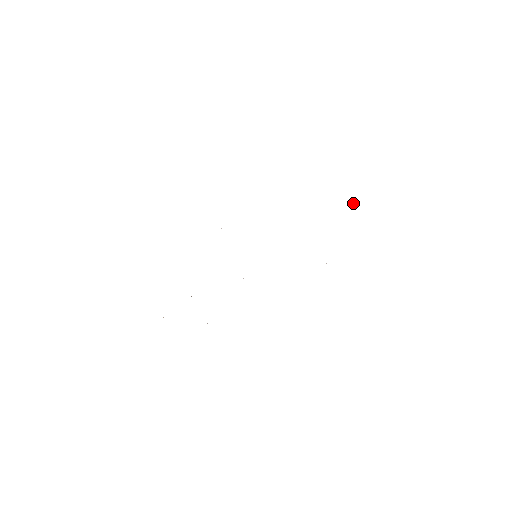
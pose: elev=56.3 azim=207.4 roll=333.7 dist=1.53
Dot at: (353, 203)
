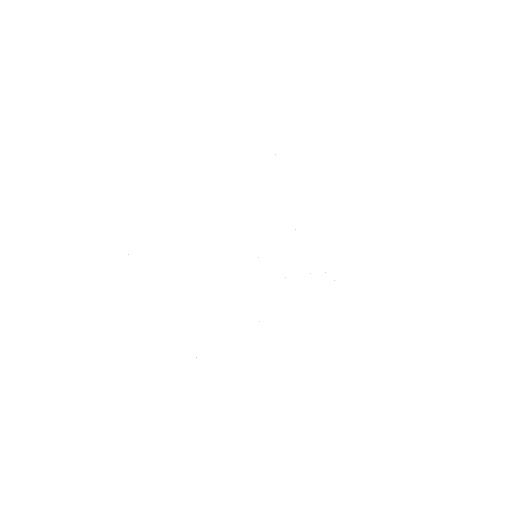
Dot at: occluded
